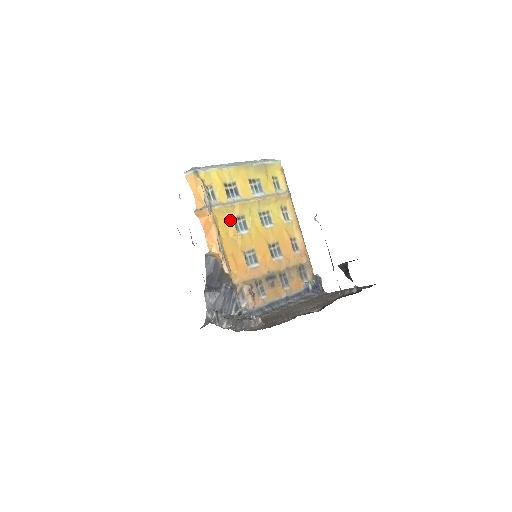
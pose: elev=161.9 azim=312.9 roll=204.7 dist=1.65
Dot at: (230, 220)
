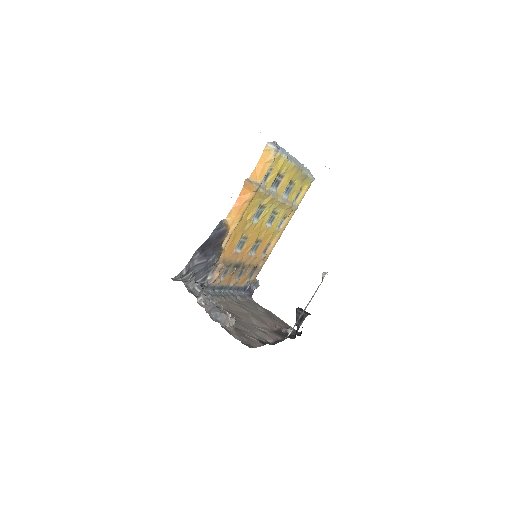
Dot at: (257, 205)
